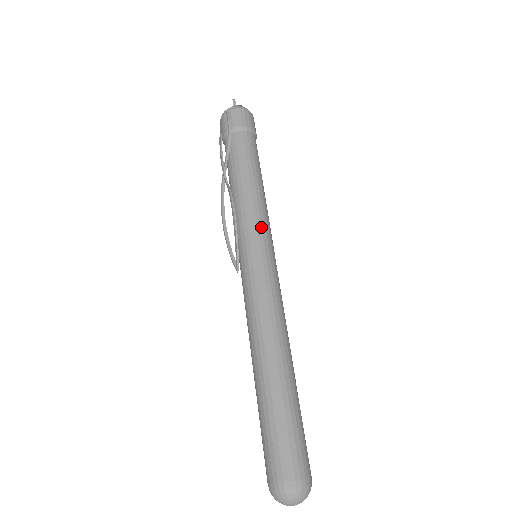
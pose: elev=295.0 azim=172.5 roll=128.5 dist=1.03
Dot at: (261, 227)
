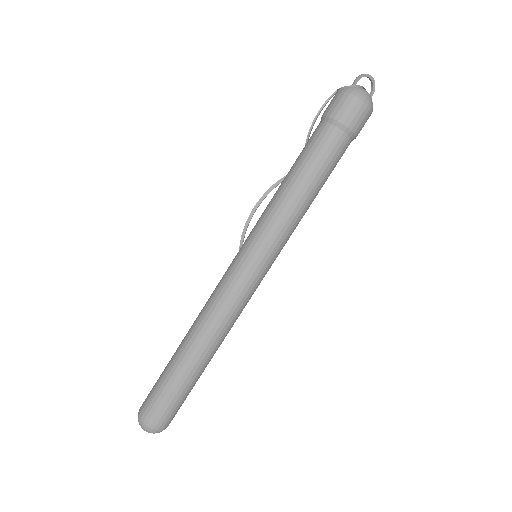
Dot at: (261, 234)
